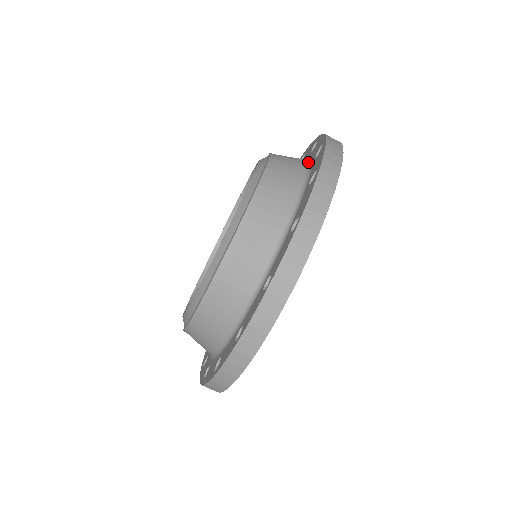
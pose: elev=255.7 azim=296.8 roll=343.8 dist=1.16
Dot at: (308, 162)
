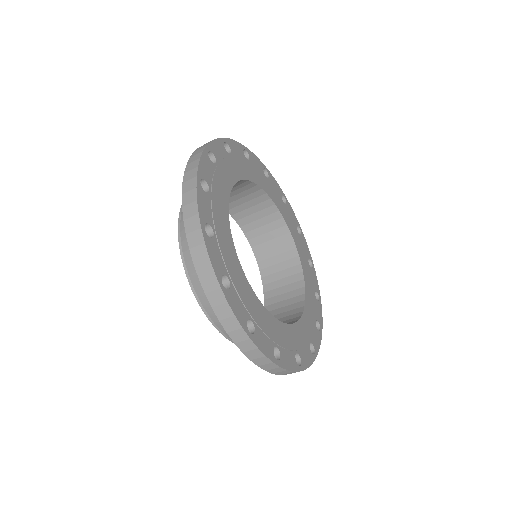
Dot at: occluded
